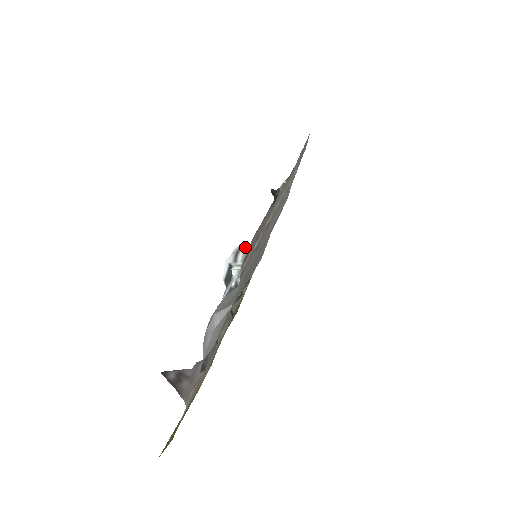
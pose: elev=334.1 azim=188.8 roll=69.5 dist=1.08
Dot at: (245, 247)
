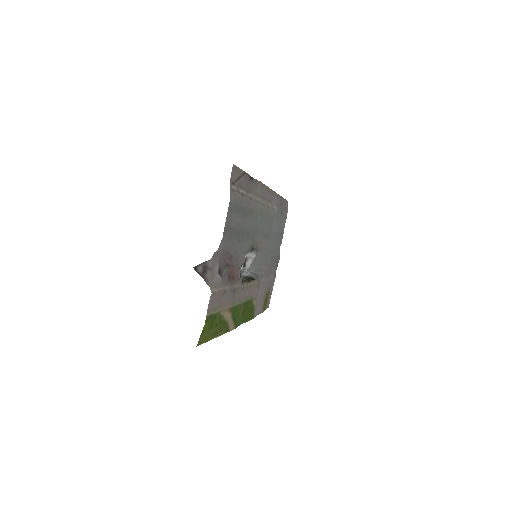
Dot at: (248, 253)
